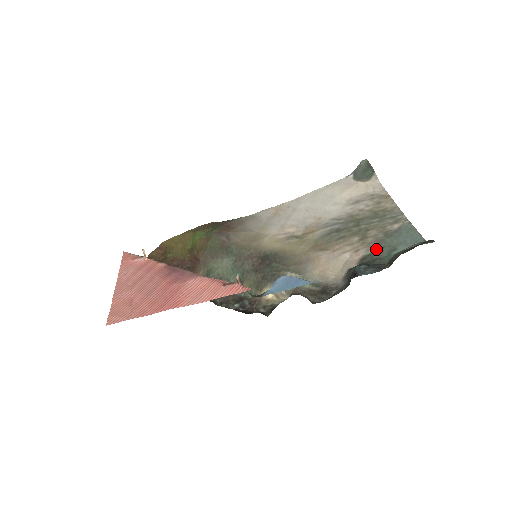
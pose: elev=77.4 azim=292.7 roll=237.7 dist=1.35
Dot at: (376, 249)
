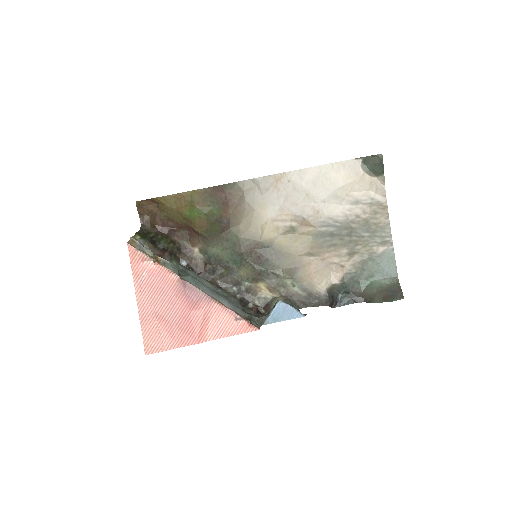
Dot at: (358, 270)
